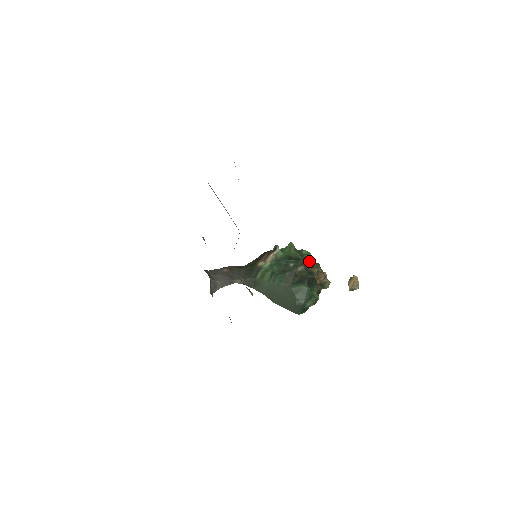
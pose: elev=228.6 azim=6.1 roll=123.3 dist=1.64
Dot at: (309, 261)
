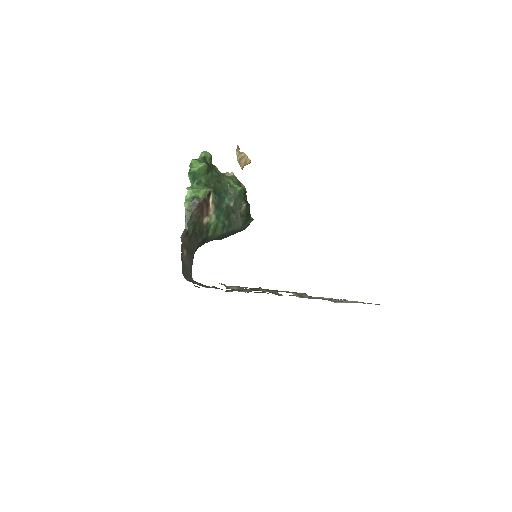
Dot at: (244, 193)
